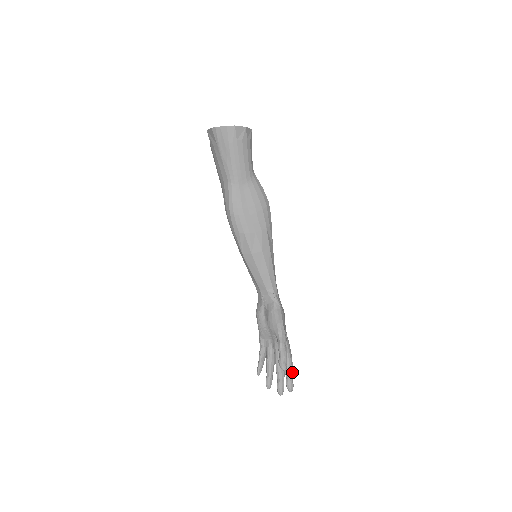
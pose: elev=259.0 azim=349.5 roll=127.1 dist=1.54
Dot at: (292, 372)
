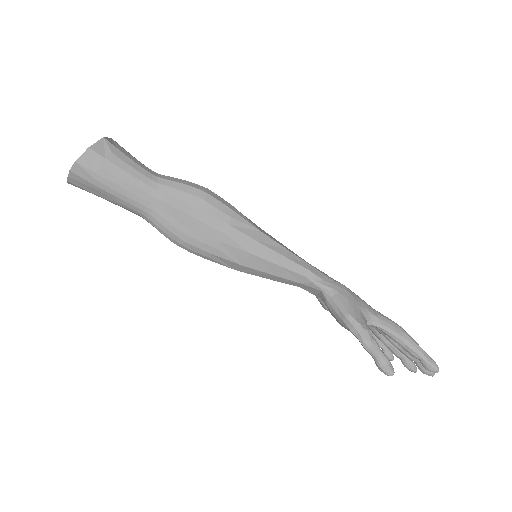
Dot at: (419, 350)
